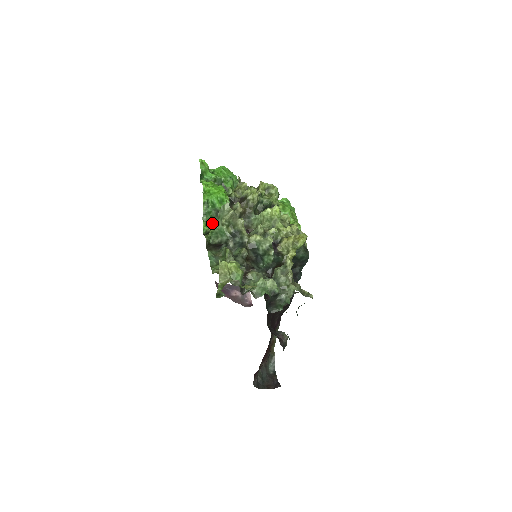
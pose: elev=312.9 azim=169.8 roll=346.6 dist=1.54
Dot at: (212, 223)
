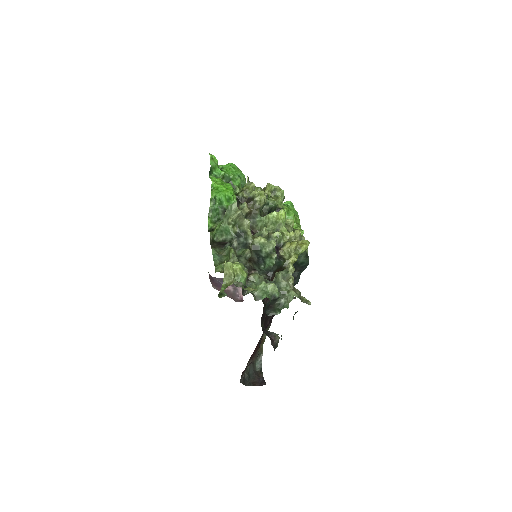
Dot at: (217, 220)
